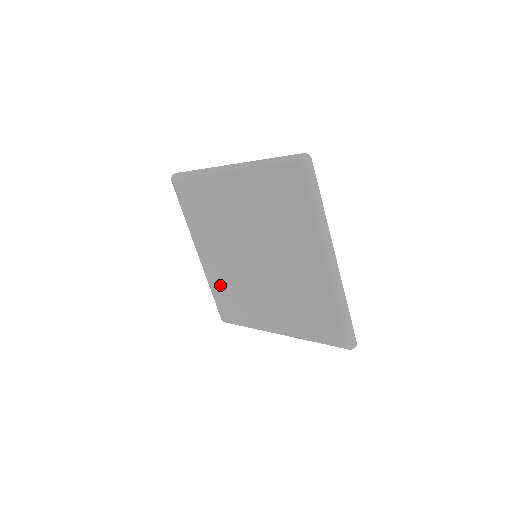
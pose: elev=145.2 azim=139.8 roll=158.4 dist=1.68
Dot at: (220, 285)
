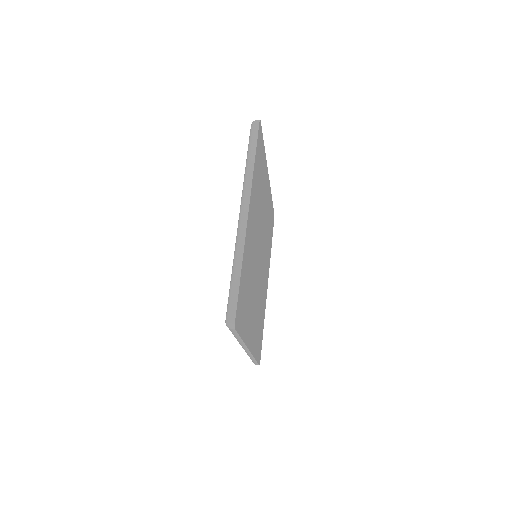
Dot at: occluded
